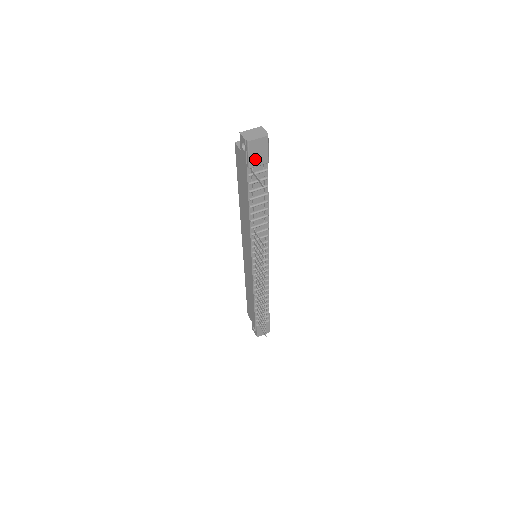
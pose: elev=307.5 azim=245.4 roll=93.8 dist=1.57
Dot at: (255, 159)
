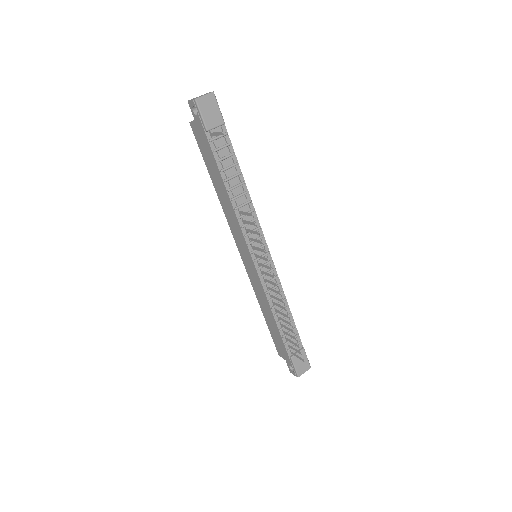
Dot at: (209, 119)
